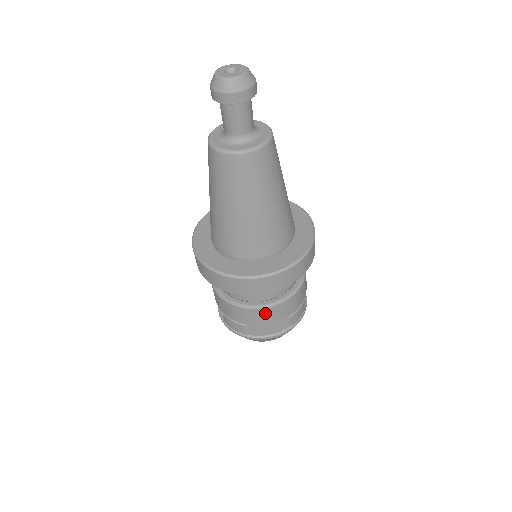
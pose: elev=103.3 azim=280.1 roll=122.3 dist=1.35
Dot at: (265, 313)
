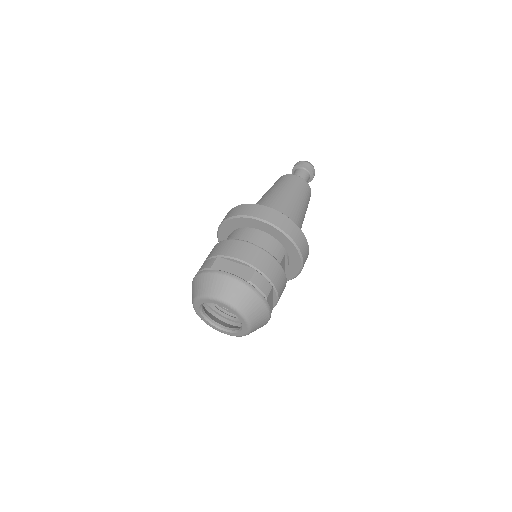
Dot at: (243, 247)
